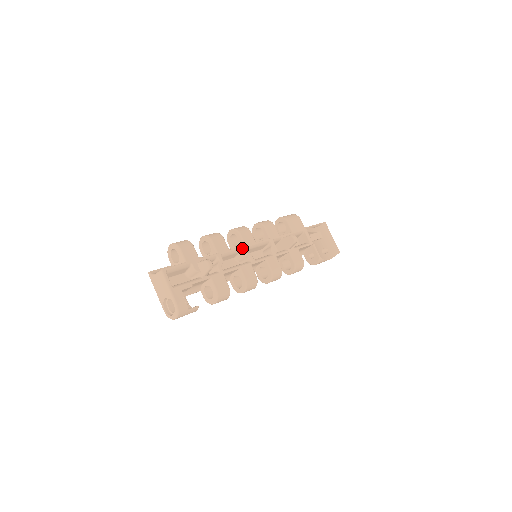
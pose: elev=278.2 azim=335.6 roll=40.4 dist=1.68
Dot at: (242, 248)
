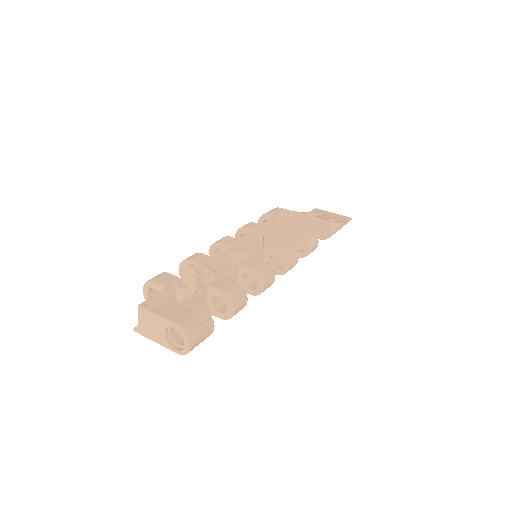
Dot at: (229, 251)
